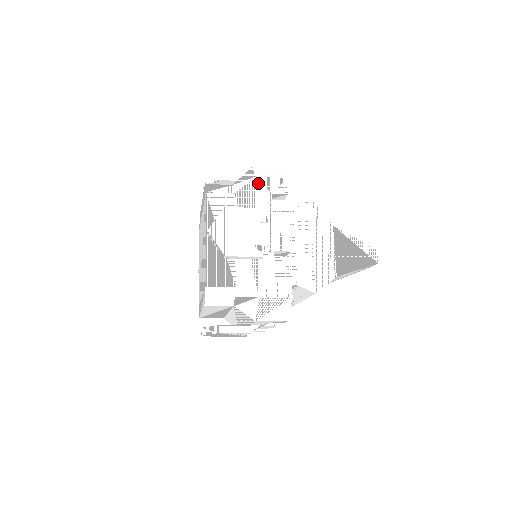
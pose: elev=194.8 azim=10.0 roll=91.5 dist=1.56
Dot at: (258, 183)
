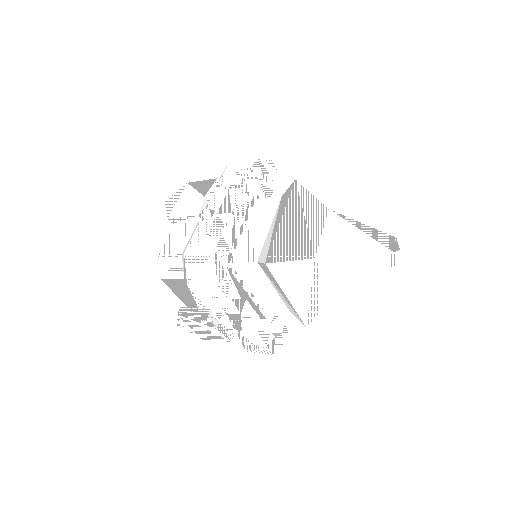
Dot at: (230, 164)
